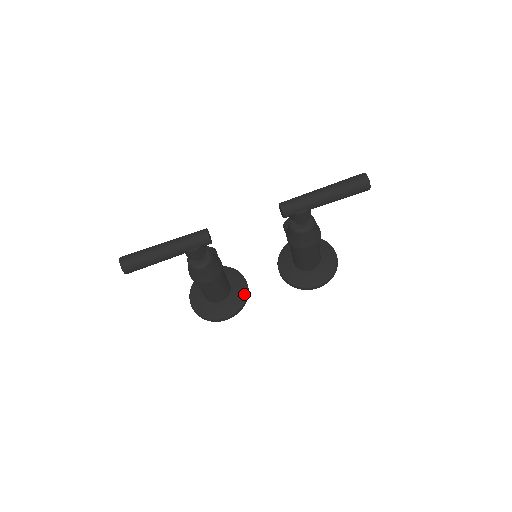
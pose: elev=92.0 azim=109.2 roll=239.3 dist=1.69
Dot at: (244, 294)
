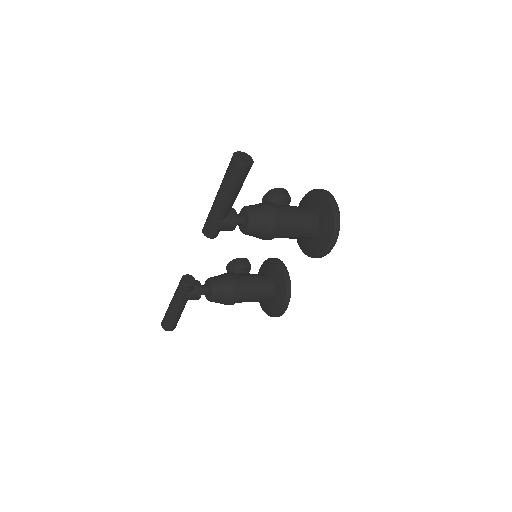
Dot at: (284, 283)
